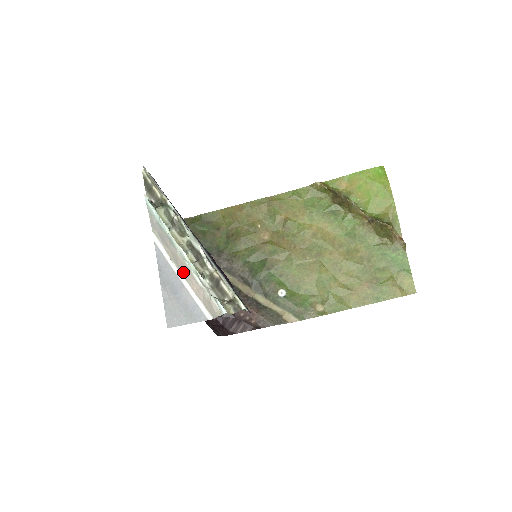
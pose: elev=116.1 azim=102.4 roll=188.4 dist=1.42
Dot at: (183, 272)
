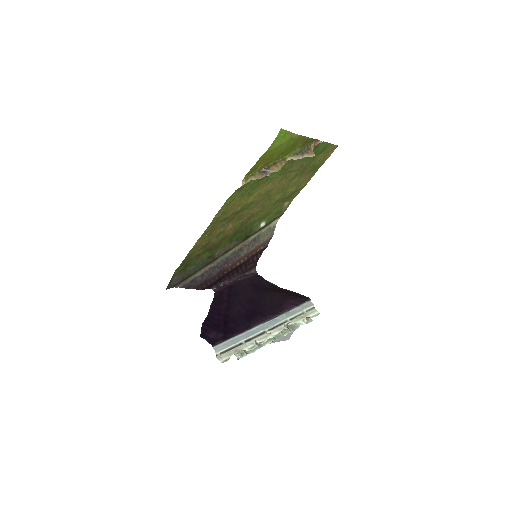
Dot at: occluded
